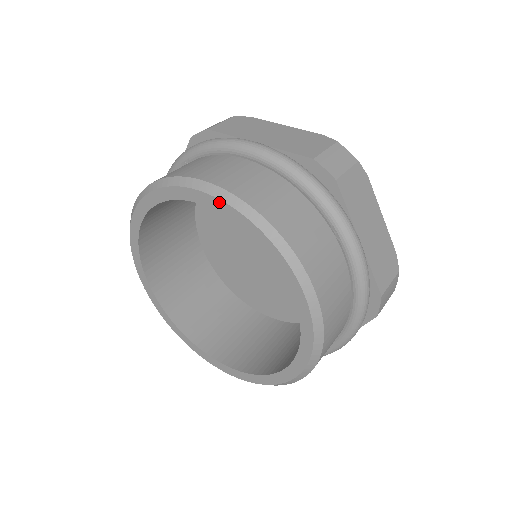
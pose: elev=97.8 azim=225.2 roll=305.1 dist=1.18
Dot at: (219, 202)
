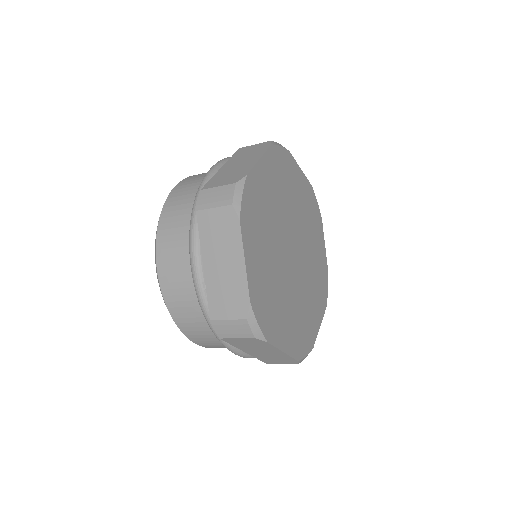
Dot at: occluded
